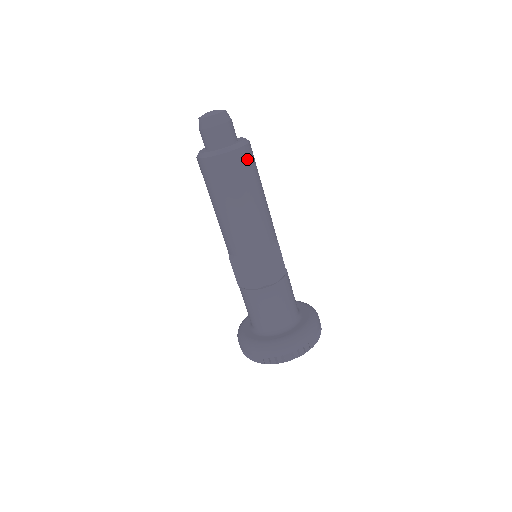
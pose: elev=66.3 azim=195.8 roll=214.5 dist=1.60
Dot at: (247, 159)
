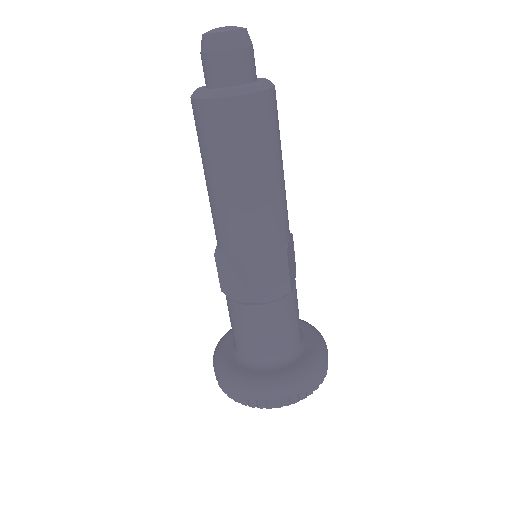
Dot at: (260, 114)
